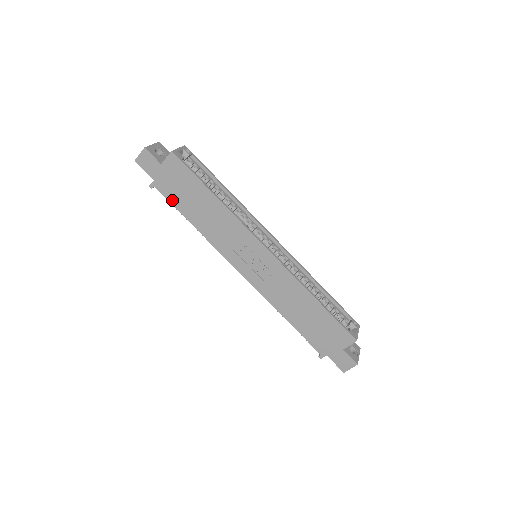
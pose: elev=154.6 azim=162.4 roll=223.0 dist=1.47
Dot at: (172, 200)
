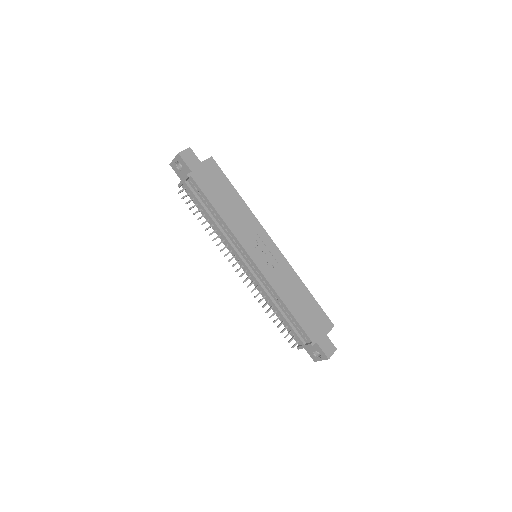
Dot at: (205, 190)
